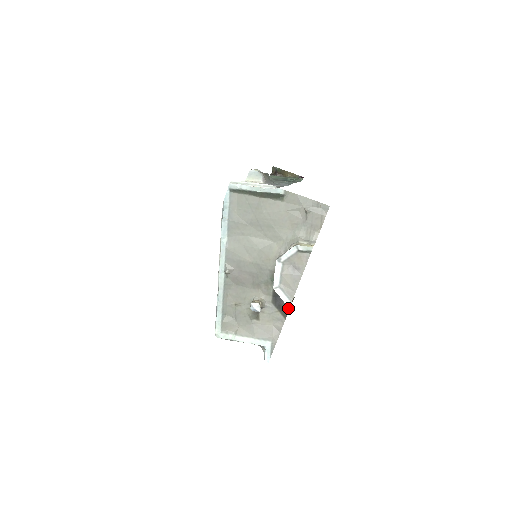
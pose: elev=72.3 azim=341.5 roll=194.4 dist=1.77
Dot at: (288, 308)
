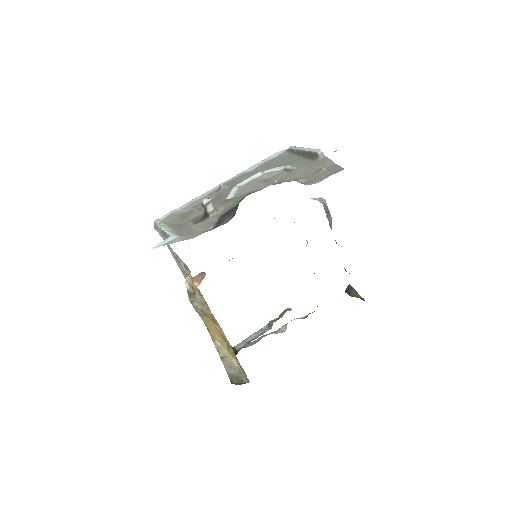
Dot at: (225, 223)
